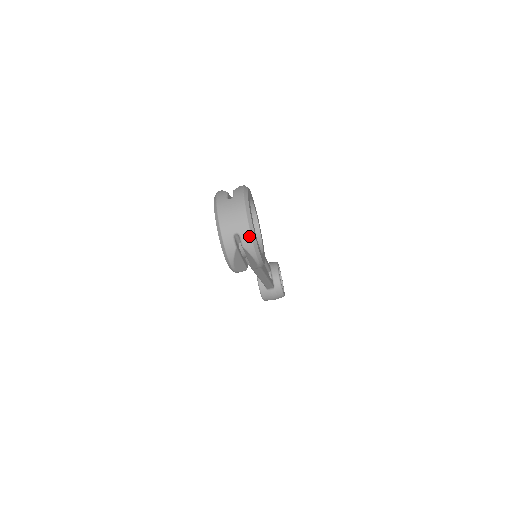
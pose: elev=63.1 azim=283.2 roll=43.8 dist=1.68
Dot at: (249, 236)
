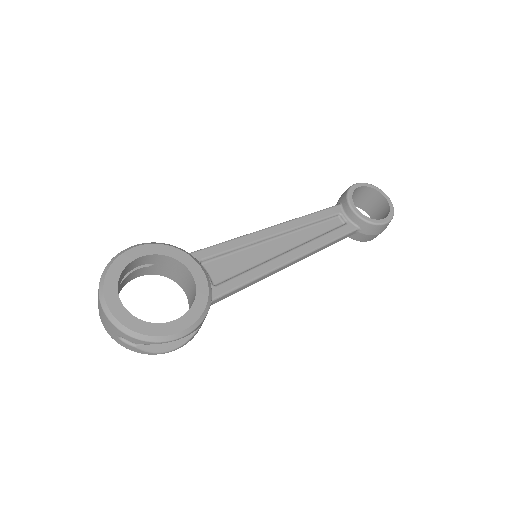
Dot at: (125, 335)
